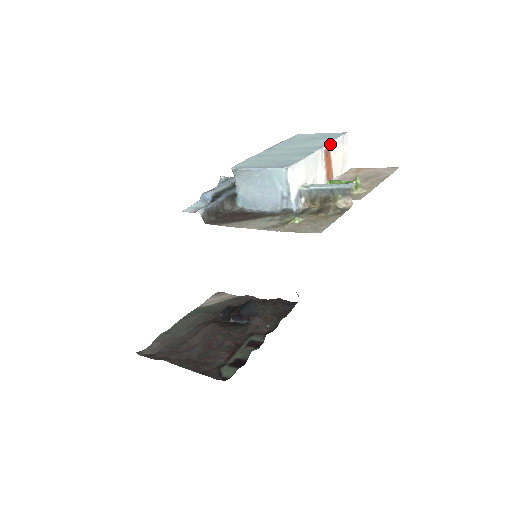
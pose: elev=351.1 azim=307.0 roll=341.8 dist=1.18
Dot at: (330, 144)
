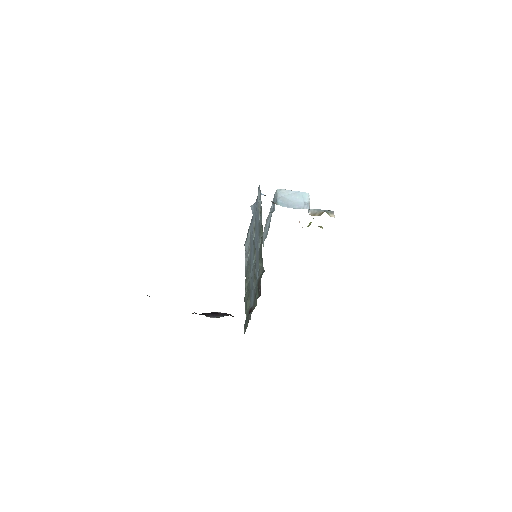
Dot at: occluded
